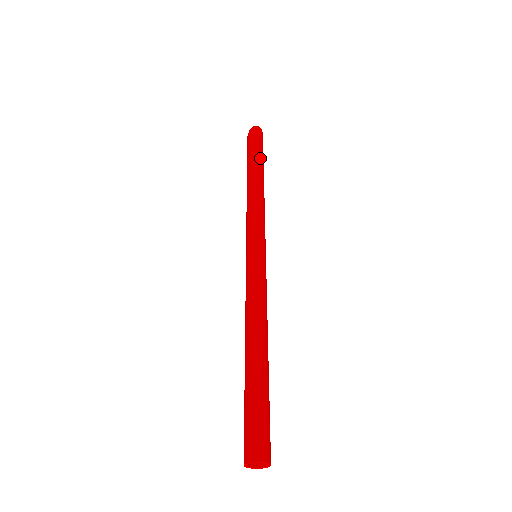
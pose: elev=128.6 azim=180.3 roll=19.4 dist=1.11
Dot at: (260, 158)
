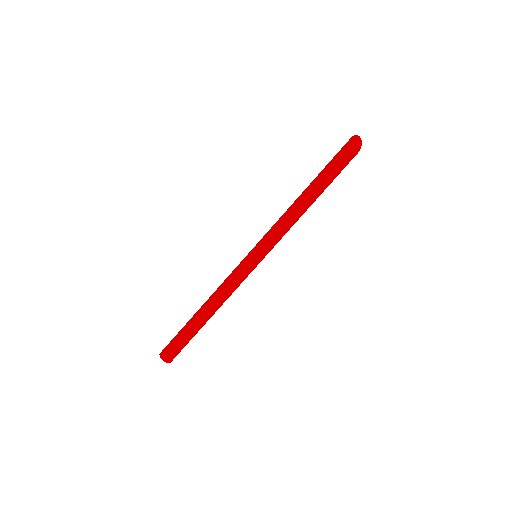
Dot at: (327, 174)
